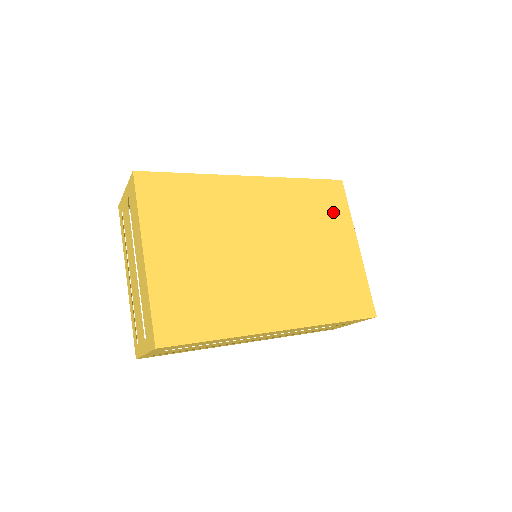
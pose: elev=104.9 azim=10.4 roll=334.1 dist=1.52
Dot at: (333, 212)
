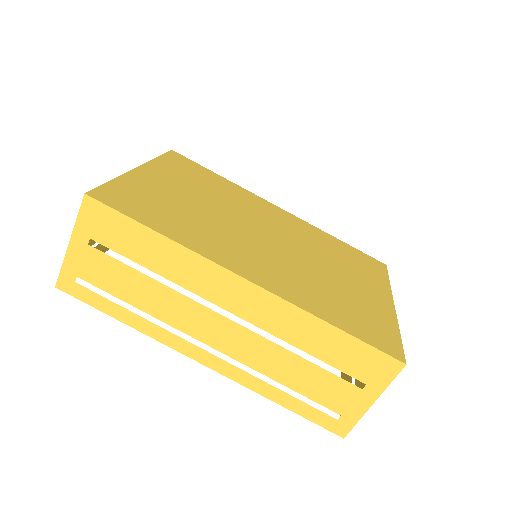
Dot at: (366, 270)
